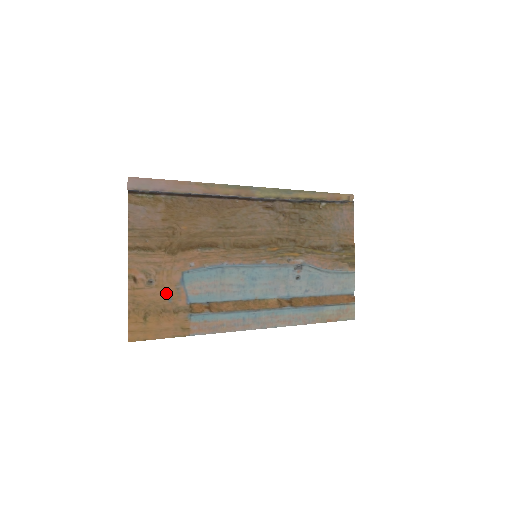
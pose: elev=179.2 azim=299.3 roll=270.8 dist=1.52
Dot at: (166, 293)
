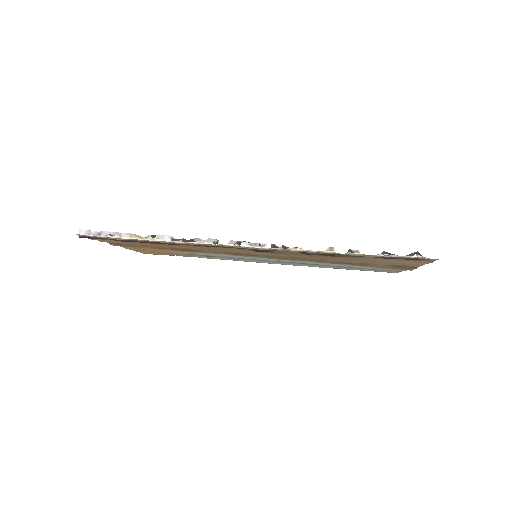
Dot at: (162, 251)
